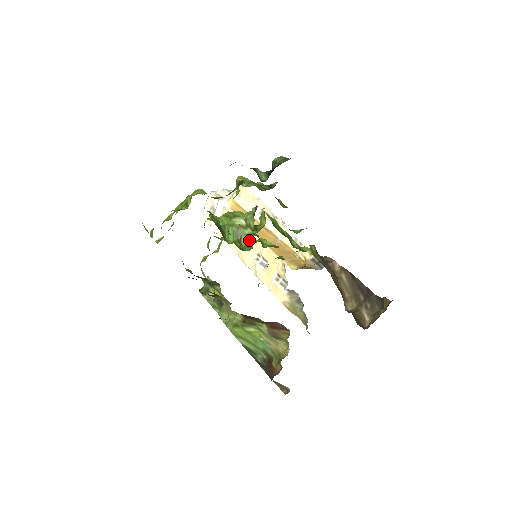
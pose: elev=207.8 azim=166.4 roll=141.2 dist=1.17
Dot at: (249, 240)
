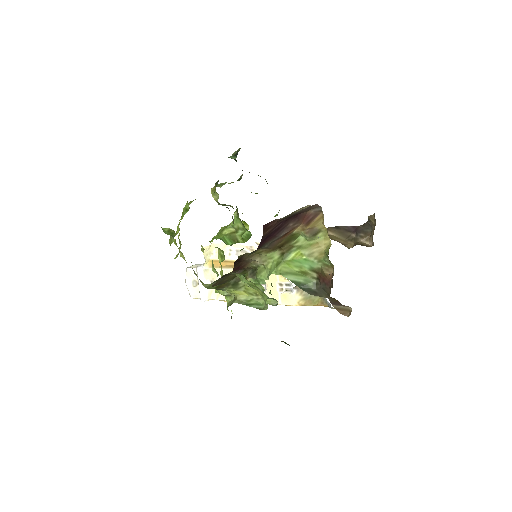
Dot at: (245, 233)
